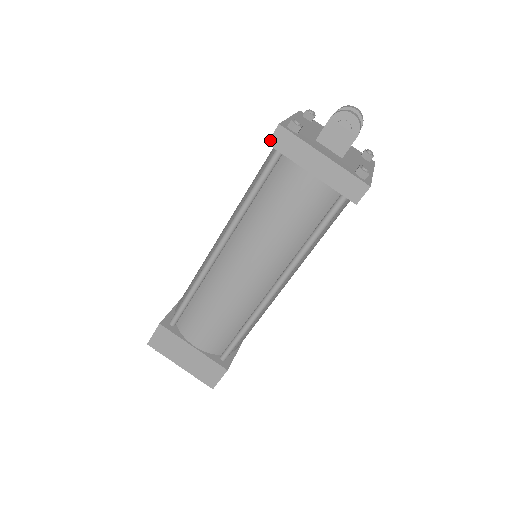
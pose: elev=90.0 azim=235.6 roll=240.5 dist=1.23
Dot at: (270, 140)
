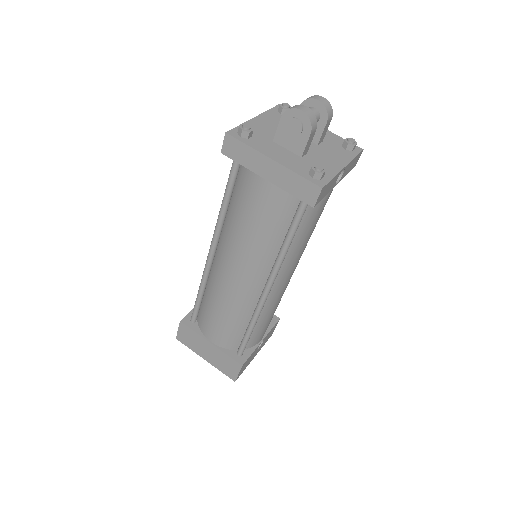
Dot at: (222, 149)
